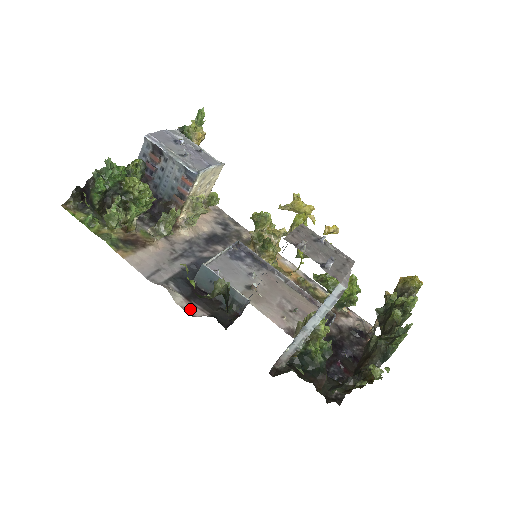
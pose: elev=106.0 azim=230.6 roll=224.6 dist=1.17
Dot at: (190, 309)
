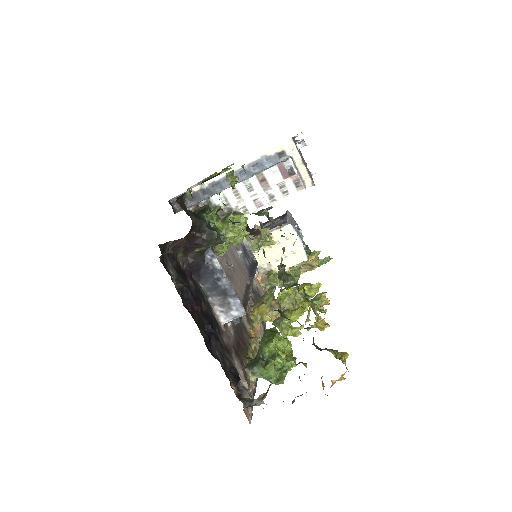
Dot at: occluded
